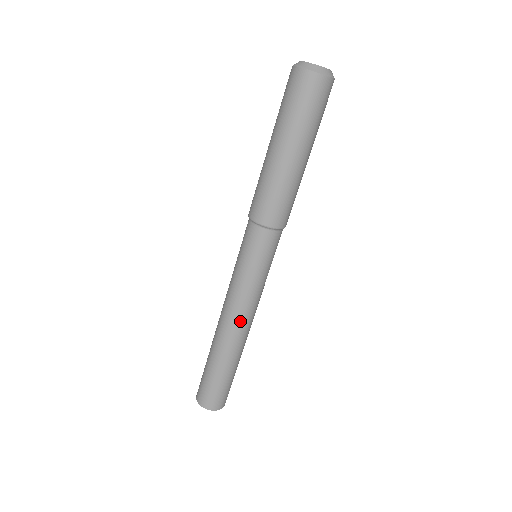
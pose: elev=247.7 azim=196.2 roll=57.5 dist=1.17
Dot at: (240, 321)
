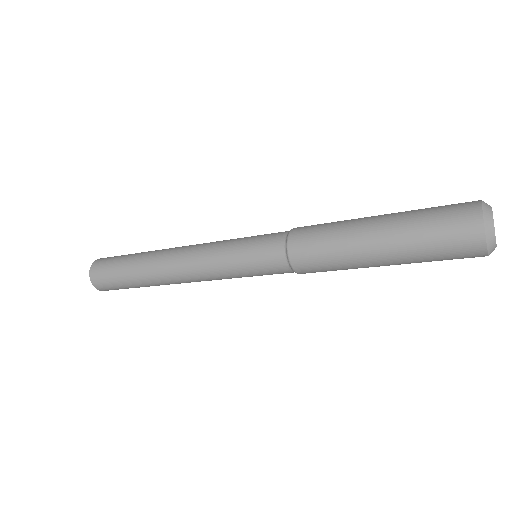
Dot at: occluded
